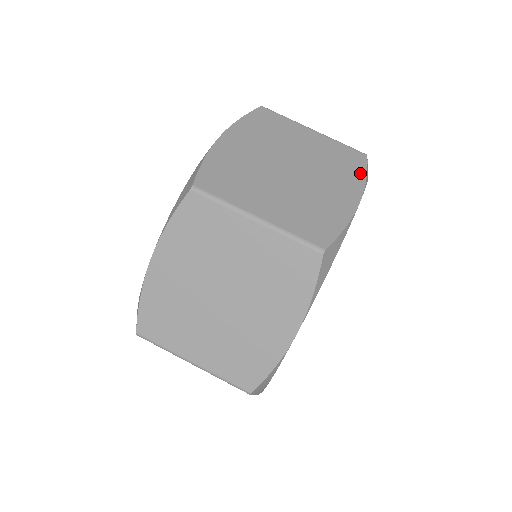
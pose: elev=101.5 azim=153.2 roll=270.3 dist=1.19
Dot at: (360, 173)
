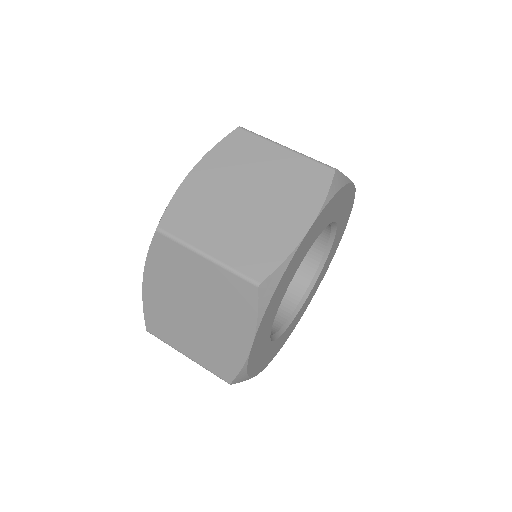
Dot at: occluded
